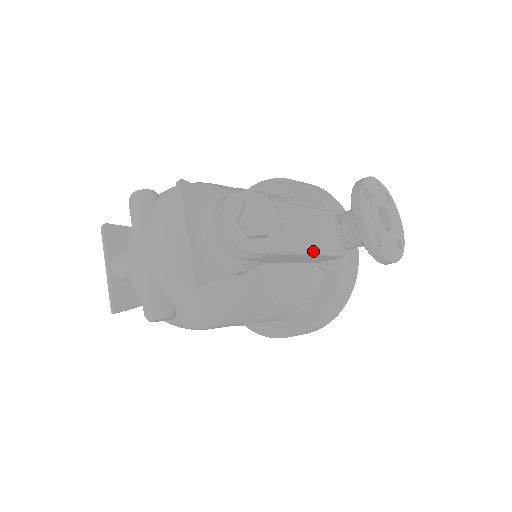
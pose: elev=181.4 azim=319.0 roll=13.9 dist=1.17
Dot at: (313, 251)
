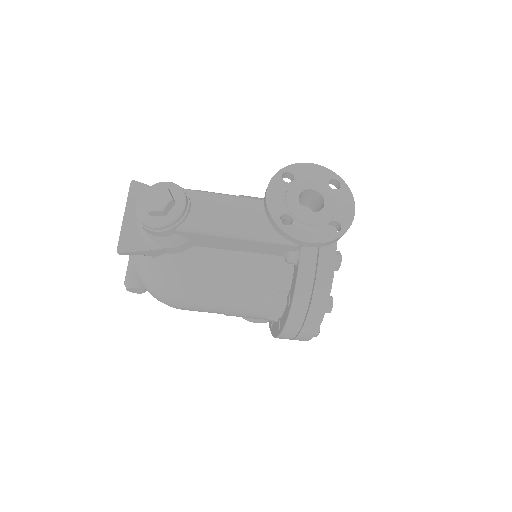
Dot at: (238, 234)
